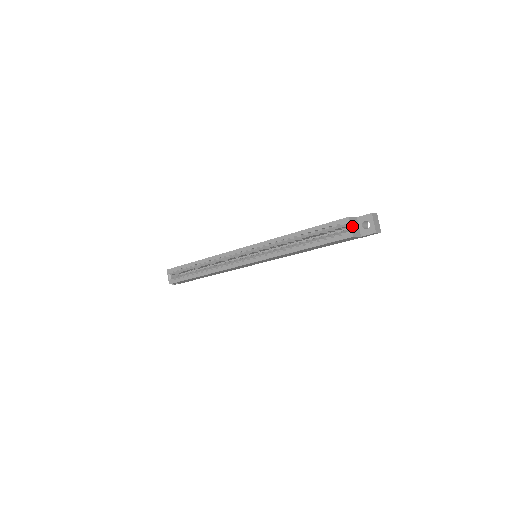
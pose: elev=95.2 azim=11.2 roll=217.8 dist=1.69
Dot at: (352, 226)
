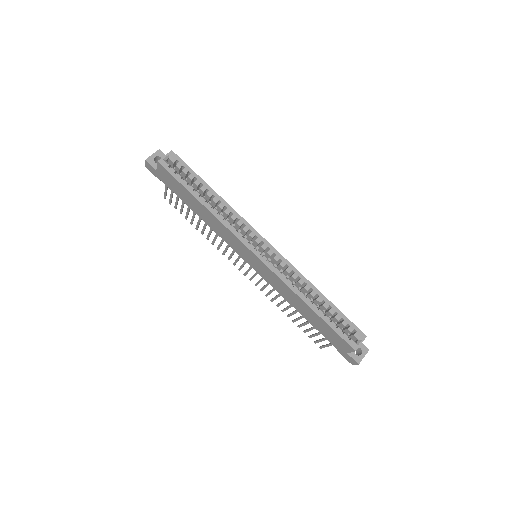
Dot at: (360, 343)
